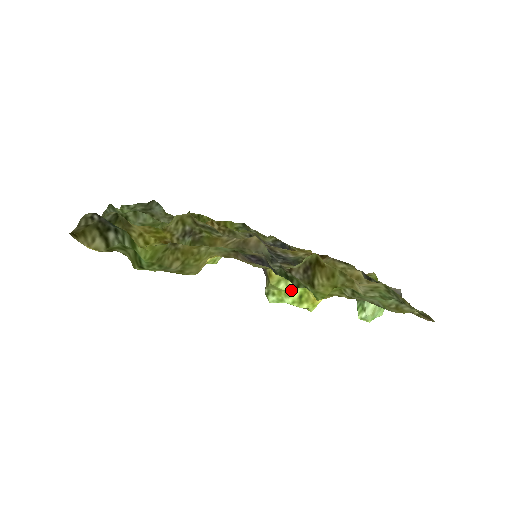
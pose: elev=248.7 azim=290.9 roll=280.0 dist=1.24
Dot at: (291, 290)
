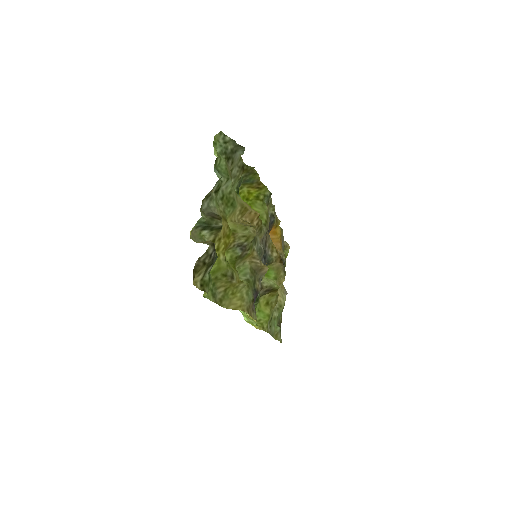
Dot at: occluded
